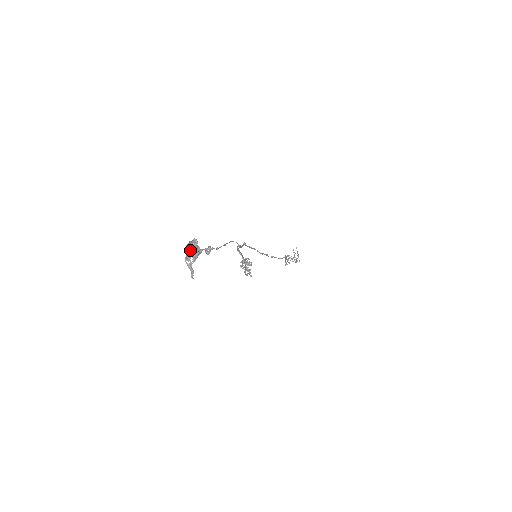
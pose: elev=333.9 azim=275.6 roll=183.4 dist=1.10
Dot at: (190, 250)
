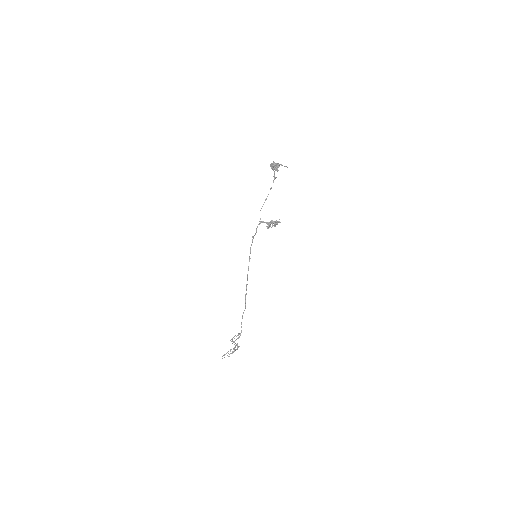
Dot at: (275, 164)
